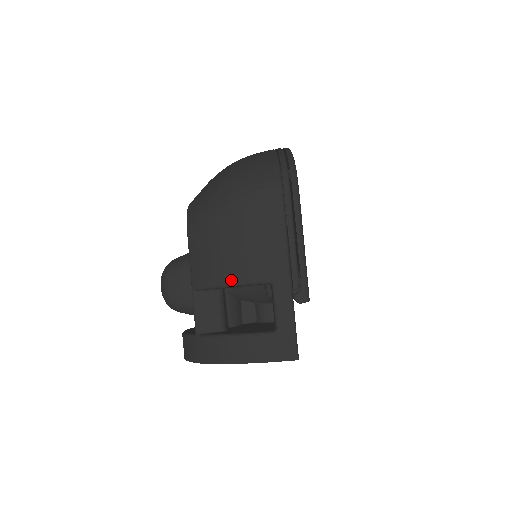
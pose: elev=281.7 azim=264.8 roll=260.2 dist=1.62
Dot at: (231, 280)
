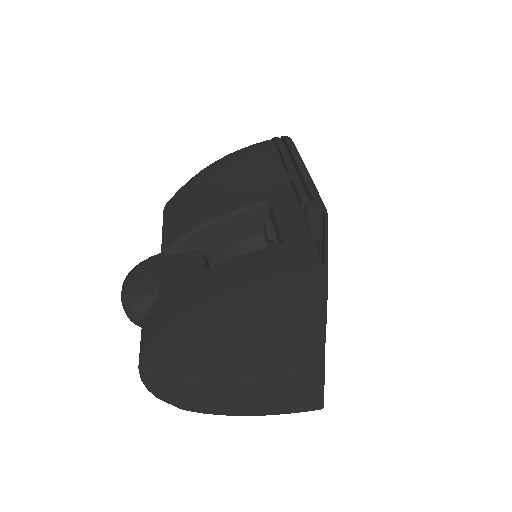
Dot at: (214, 214)
